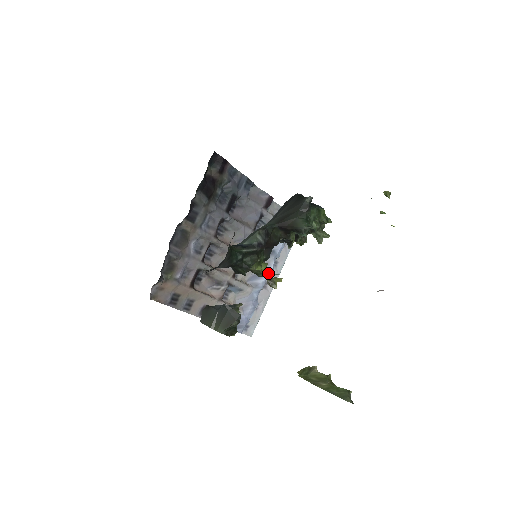
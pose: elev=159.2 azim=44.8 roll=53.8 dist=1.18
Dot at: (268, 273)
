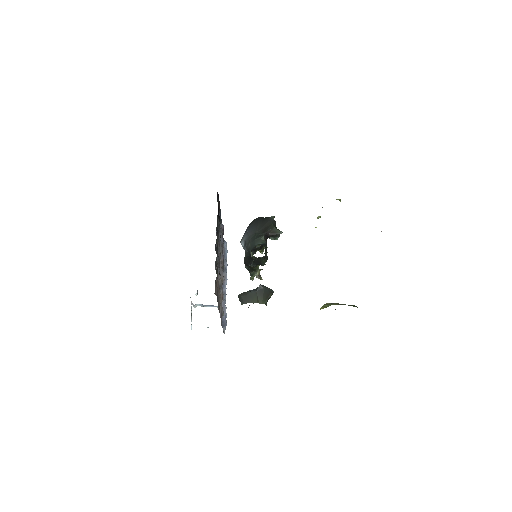
Dot at: (259, 269)
